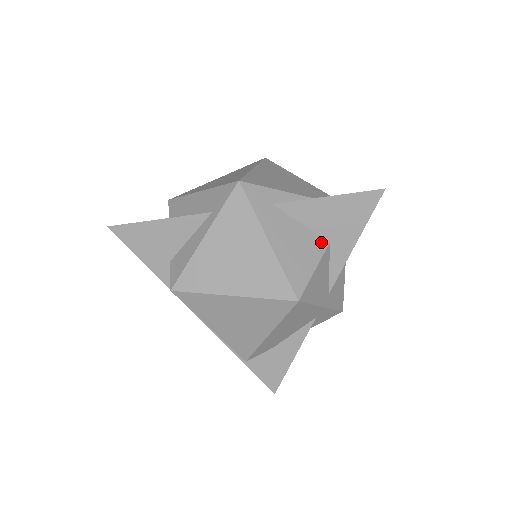
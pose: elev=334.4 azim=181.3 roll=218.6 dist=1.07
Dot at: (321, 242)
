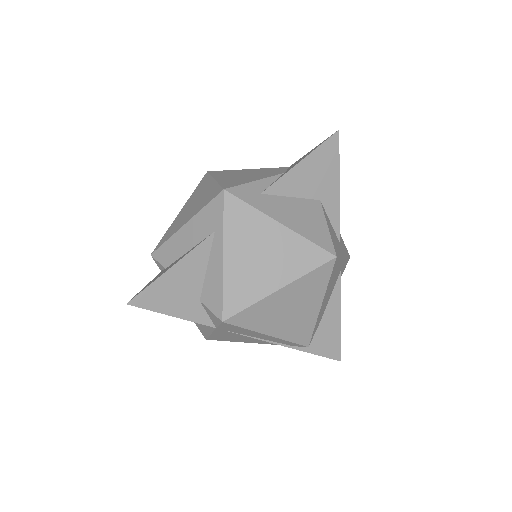
Dot at: (315, 203)
